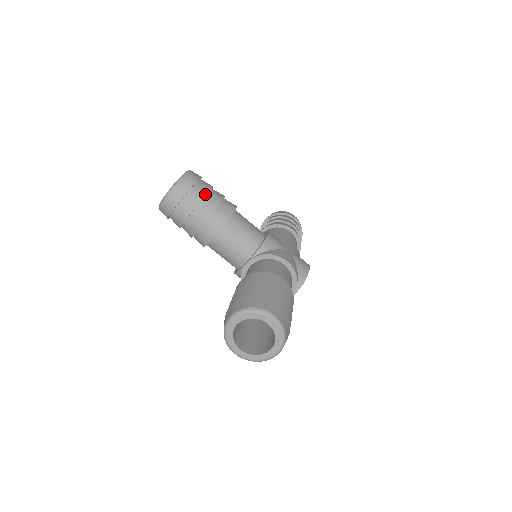
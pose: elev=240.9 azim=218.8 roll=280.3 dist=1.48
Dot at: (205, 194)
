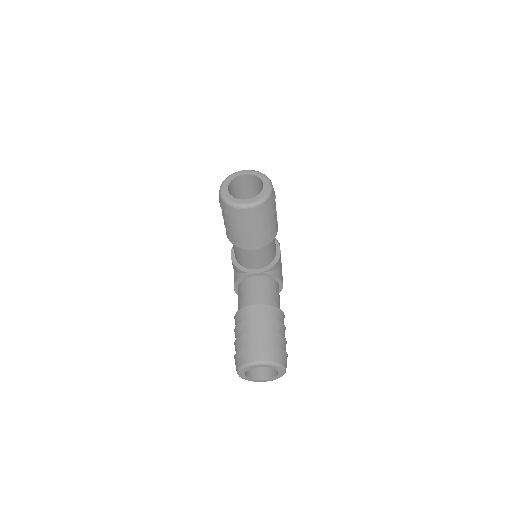
Dot at: (272, 217)
